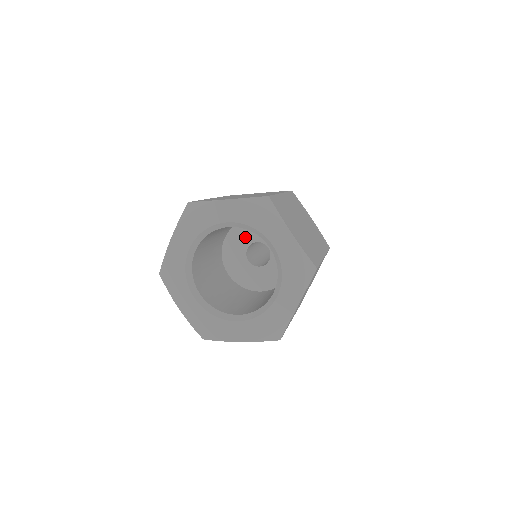
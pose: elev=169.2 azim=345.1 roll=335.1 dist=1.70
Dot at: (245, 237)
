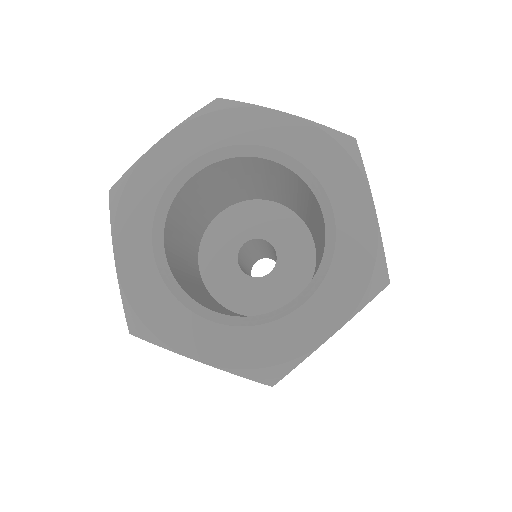
Dot at: (249, 225)
